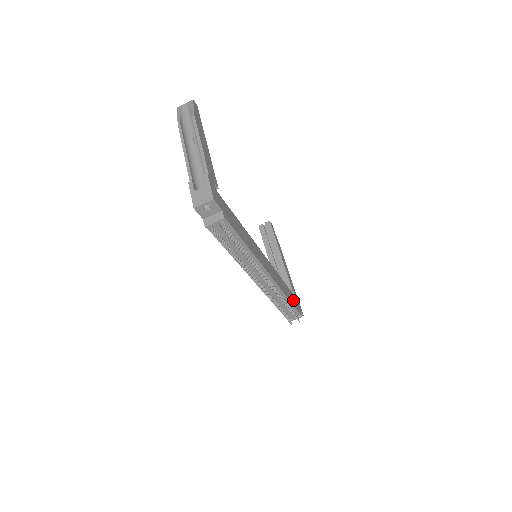
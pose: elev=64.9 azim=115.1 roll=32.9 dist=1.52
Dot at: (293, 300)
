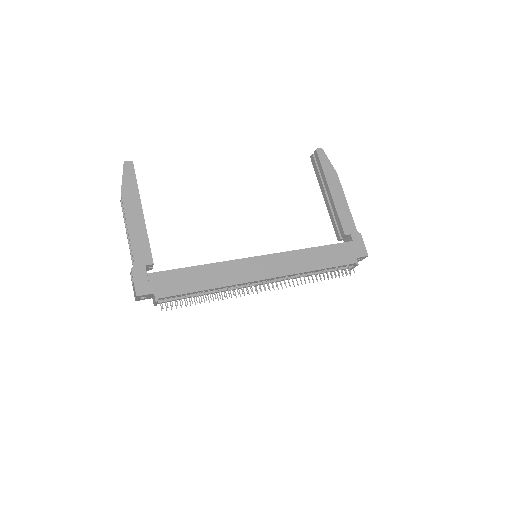
Dot at: (337, 256)
